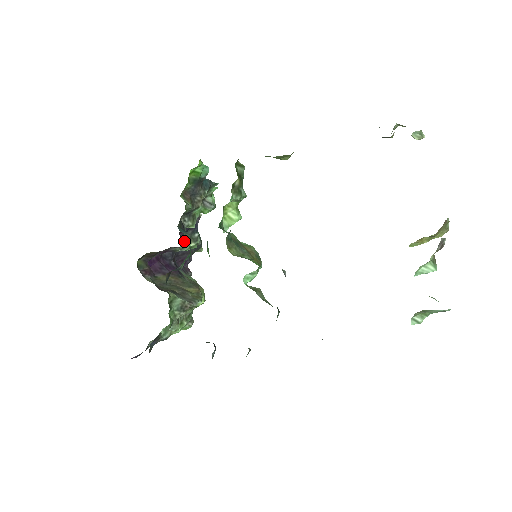
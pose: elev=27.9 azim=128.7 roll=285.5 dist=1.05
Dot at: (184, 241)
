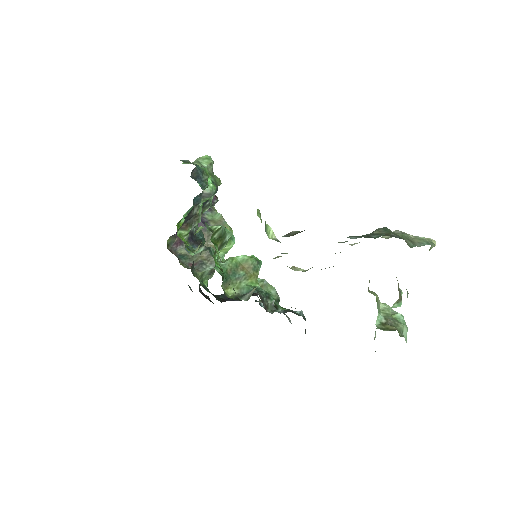
Dot at: occluded
